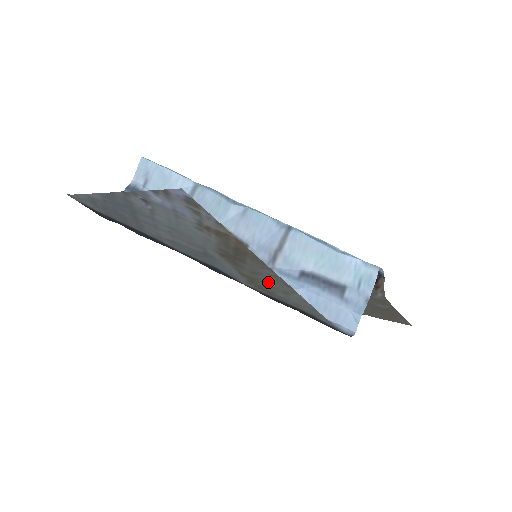
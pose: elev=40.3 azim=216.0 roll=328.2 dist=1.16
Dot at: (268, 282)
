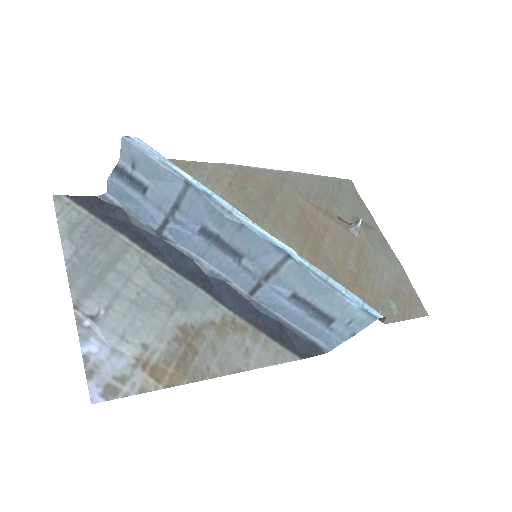
Dot at: (228, 348)
